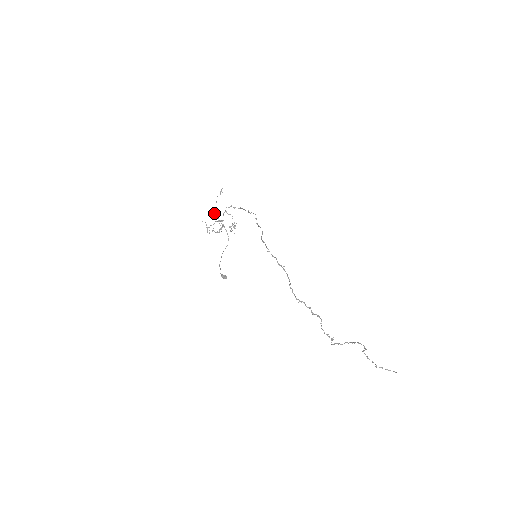
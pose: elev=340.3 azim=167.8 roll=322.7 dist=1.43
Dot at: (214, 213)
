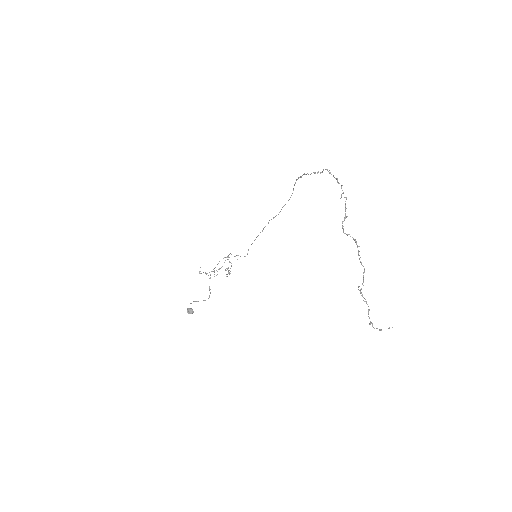
Dot at: occluded
